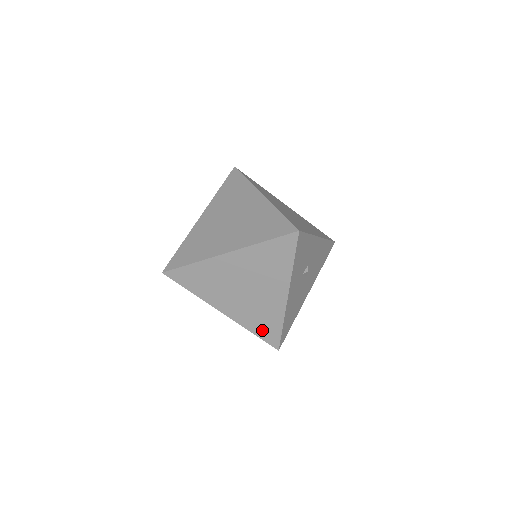
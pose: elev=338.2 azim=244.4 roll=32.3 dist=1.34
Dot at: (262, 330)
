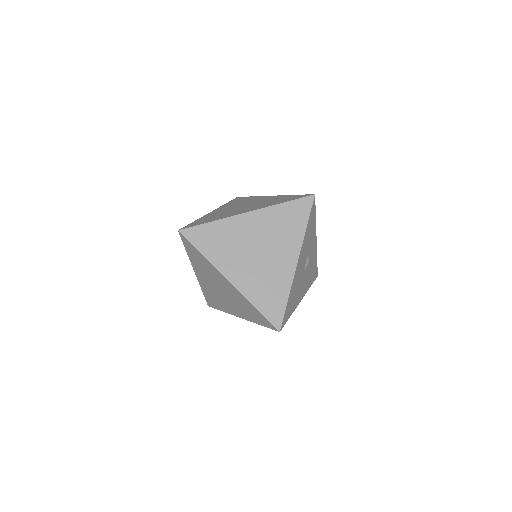
Dot at: (266, 304)
